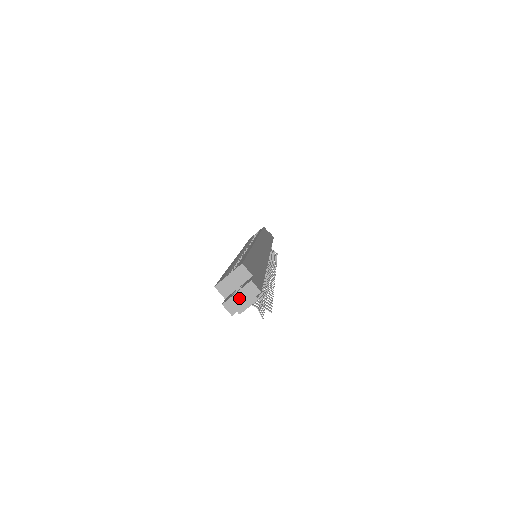
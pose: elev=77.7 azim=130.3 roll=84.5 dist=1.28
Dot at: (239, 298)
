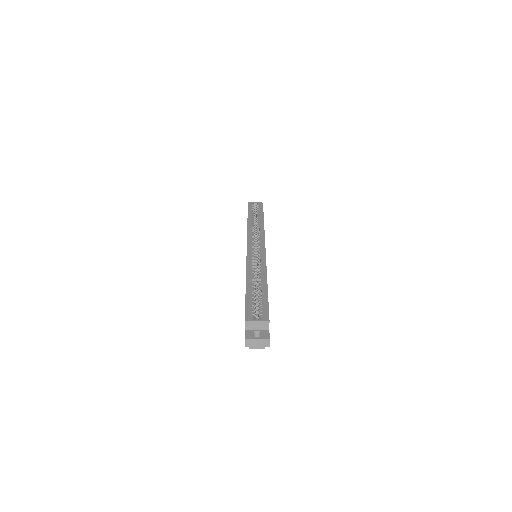
Dot at: (256, 342)
